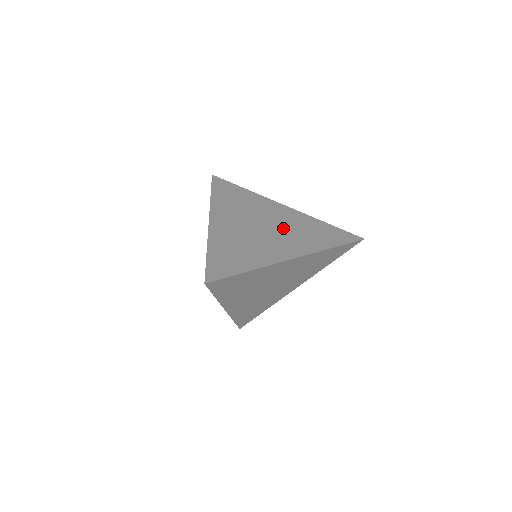
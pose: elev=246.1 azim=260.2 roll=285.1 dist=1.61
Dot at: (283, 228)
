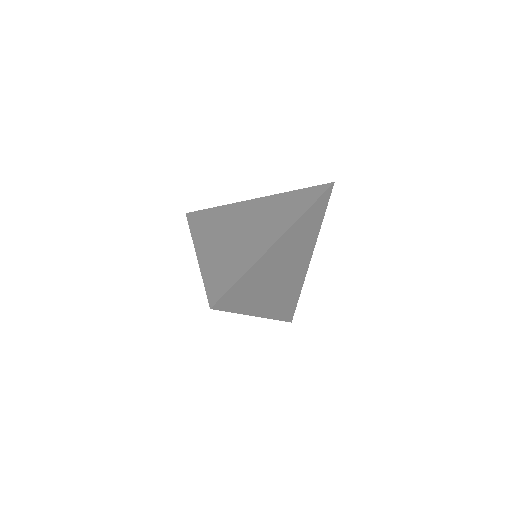
Dot at: (259, 219)
